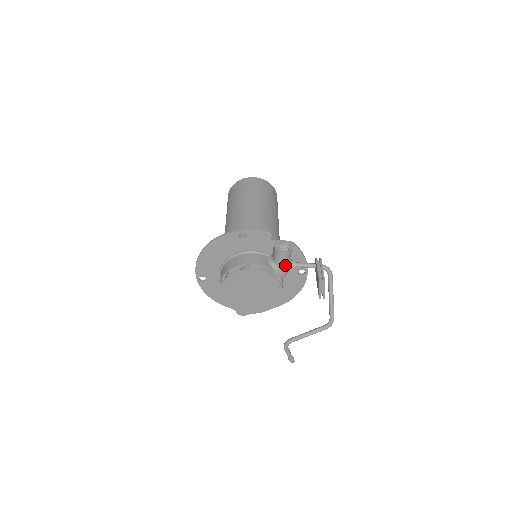
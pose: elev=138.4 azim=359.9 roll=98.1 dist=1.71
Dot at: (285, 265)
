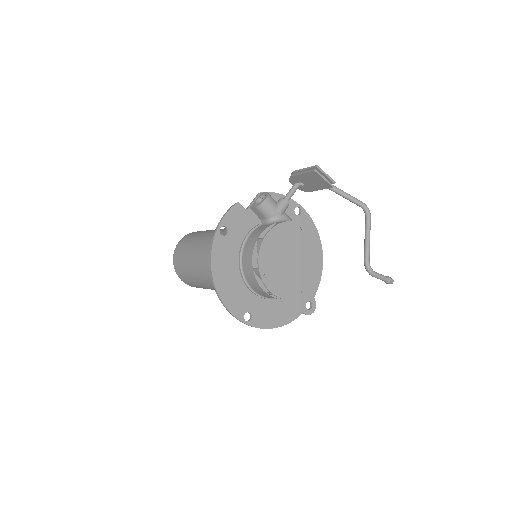
Dot at: (280, 208)
